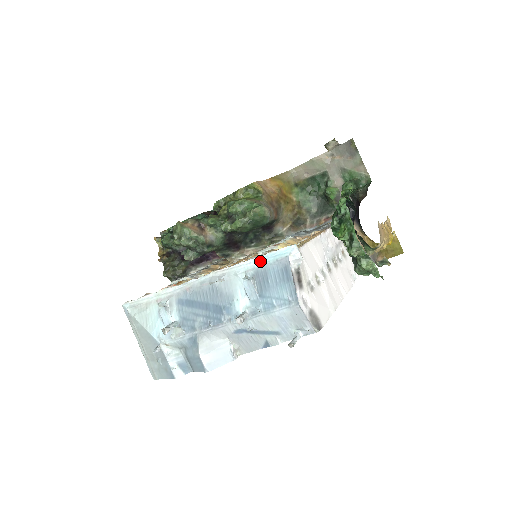
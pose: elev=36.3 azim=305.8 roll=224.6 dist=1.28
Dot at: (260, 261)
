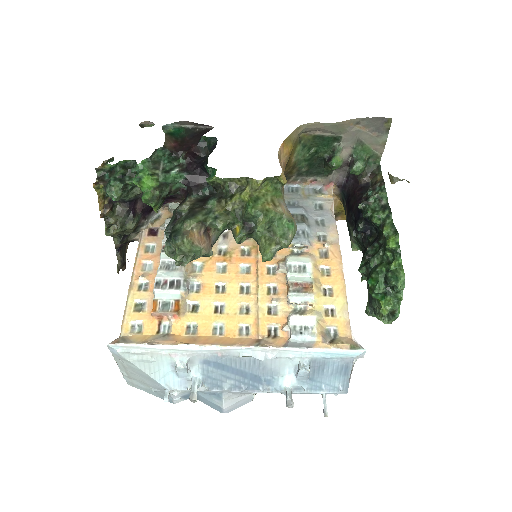
Dot at: (322, 354)
